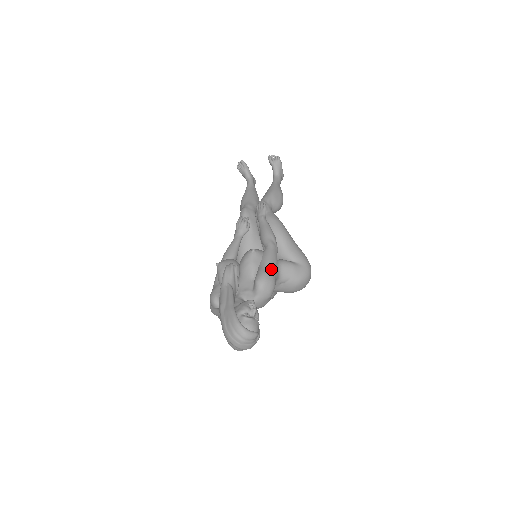
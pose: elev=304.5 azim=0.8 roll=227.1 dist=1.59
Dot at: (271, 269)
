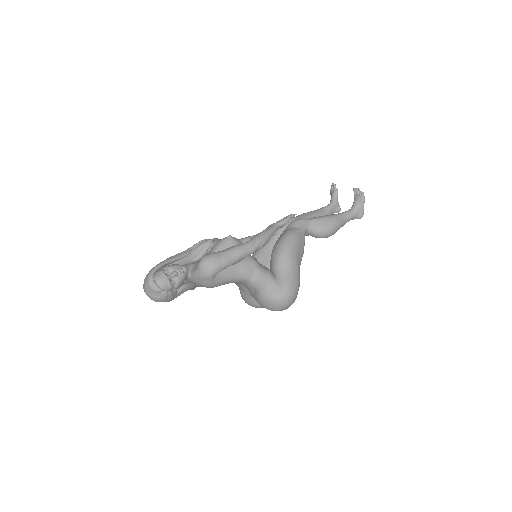
Dot at: (224, 256)
